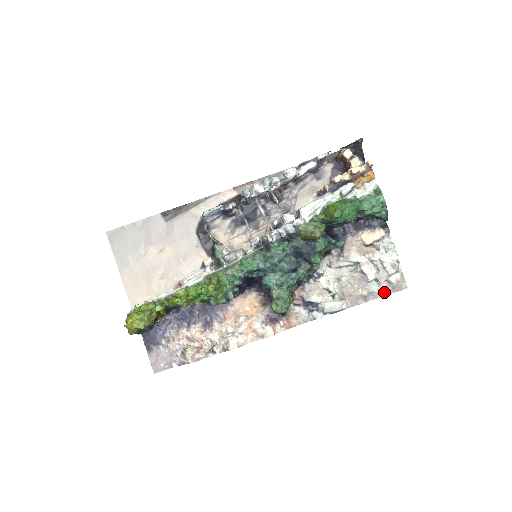
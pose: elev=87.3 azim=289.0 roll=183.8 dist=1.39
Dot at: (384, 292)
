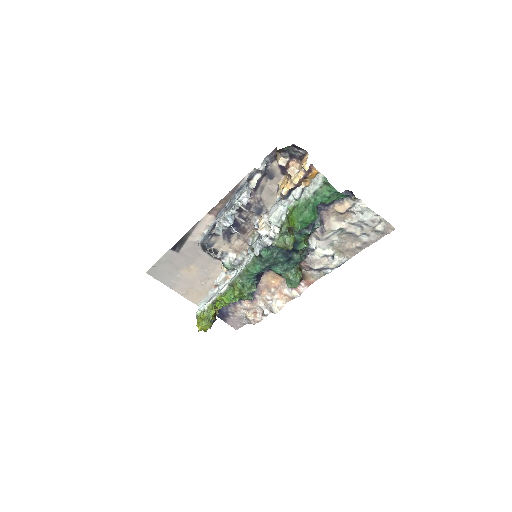
Dot at: (375, 239)
